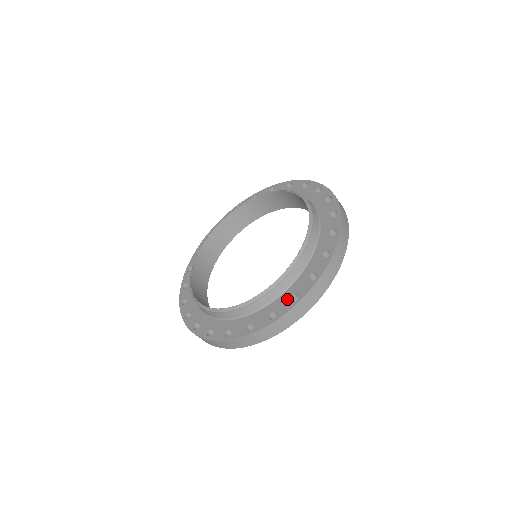
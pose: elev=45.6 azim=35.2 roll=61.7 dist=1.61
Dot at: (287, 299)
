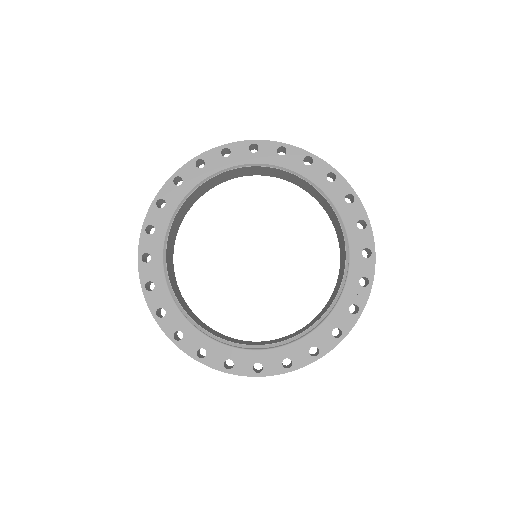
Dot at: (345, 312)
